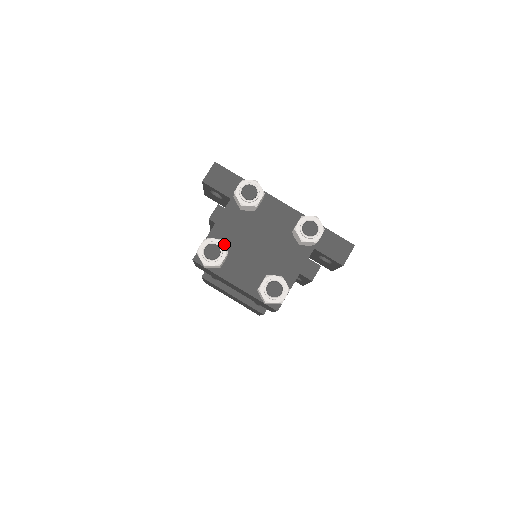
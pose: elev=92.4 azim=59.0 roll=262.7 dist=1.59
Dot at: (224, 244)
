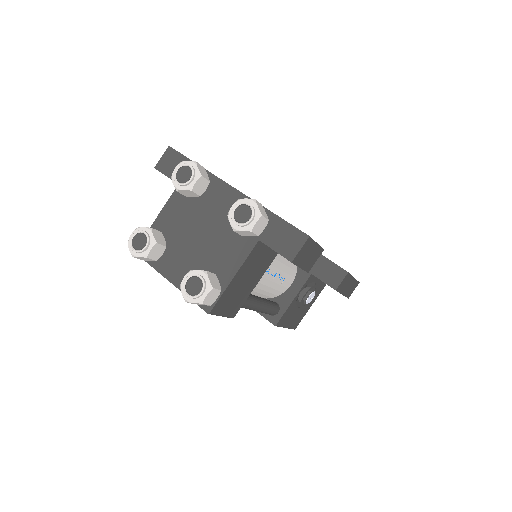
Dot at: (165, 235)
